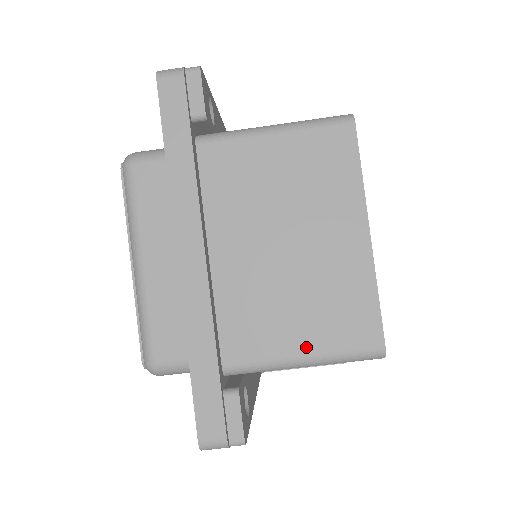
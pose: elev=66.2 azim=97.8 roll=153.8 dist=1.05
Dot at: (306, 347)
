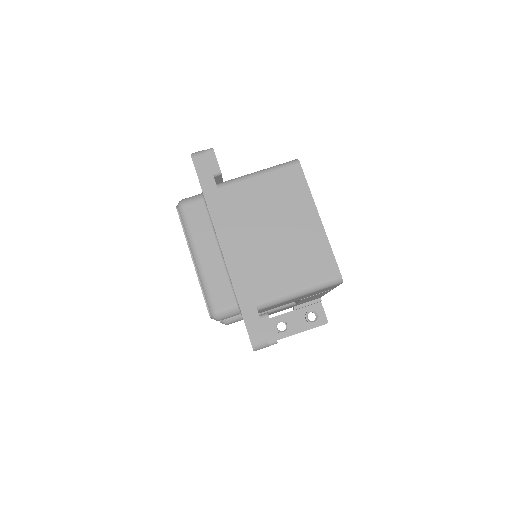
Dot at: (299, 284)
